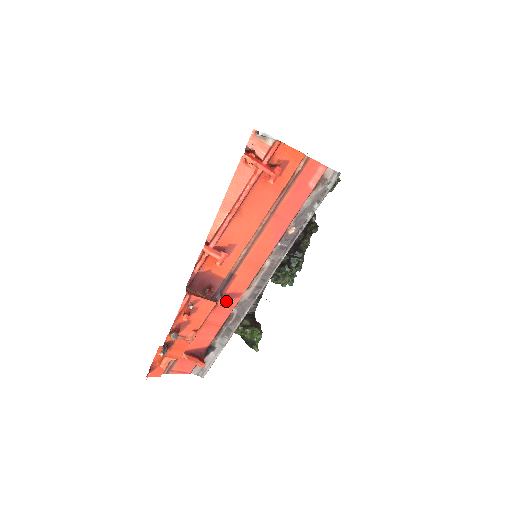
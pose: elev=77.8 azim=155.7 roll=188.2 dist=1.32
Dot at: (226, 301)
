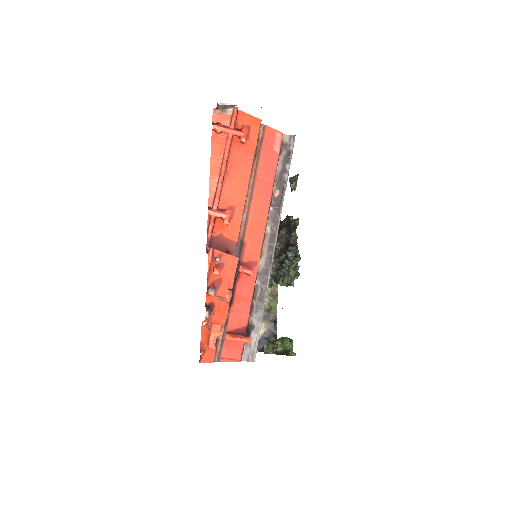
Dot at: (246, 267)
